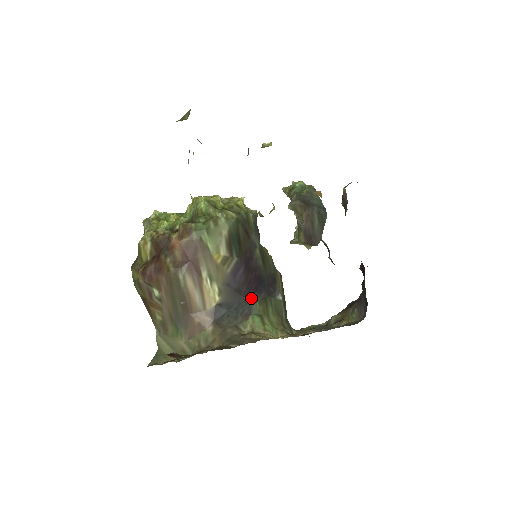
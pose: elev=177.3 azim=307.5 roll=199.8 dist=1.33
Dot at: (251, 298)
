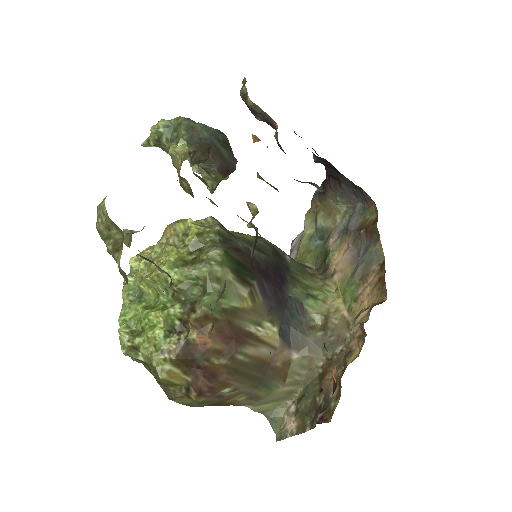
Dot at: (287, 292)
